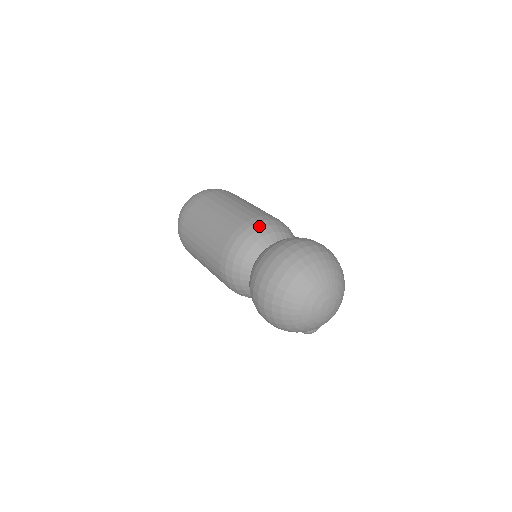
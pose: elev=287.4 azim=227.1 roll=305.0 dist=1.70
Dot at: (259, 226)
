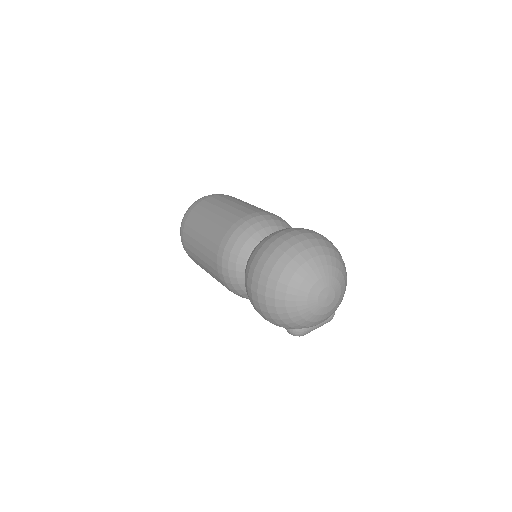
Dot at: (269, 217)
